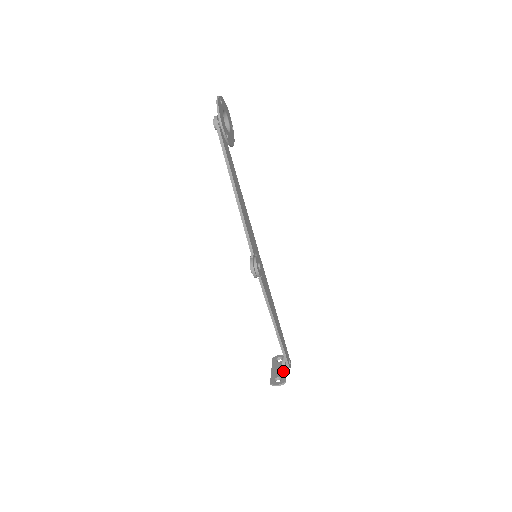
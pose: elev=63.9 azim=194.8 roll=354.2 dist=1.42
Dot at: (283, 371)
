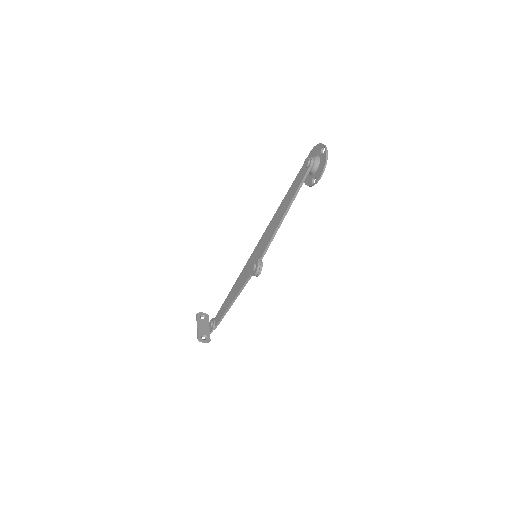
Dot at: (208, 330)
